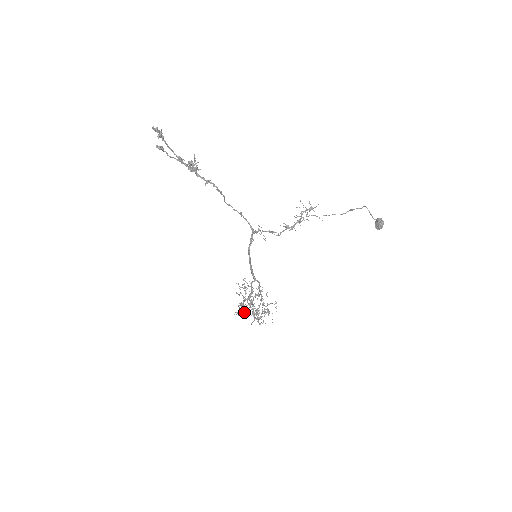
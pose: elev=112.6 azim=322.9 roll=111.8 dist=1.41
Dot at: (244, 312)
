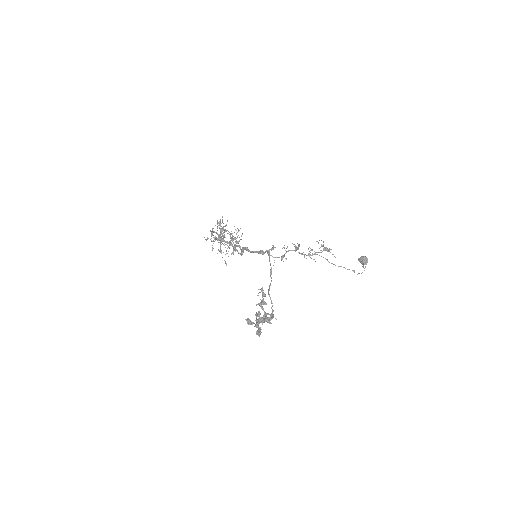
Dot at: occluded
